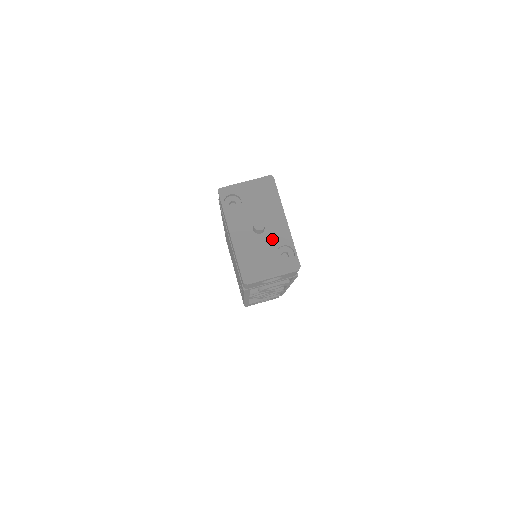
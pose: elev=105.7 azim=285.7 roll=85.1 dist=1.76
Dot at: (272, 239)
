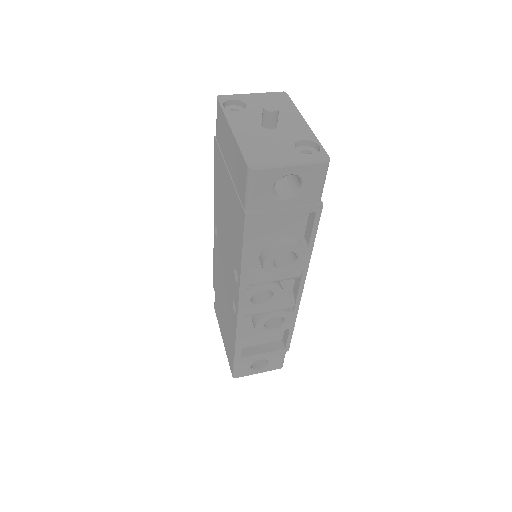
Dot at: (288, 134)
